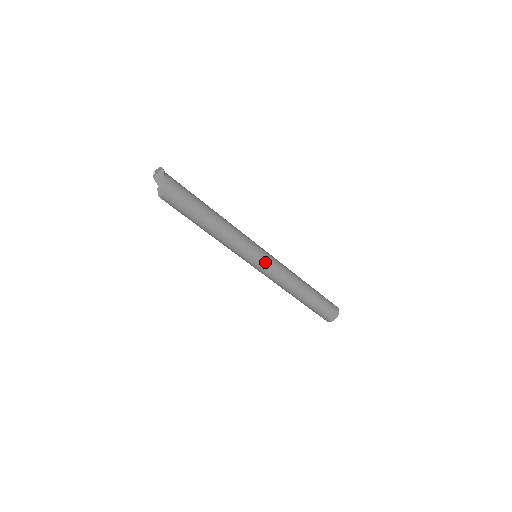
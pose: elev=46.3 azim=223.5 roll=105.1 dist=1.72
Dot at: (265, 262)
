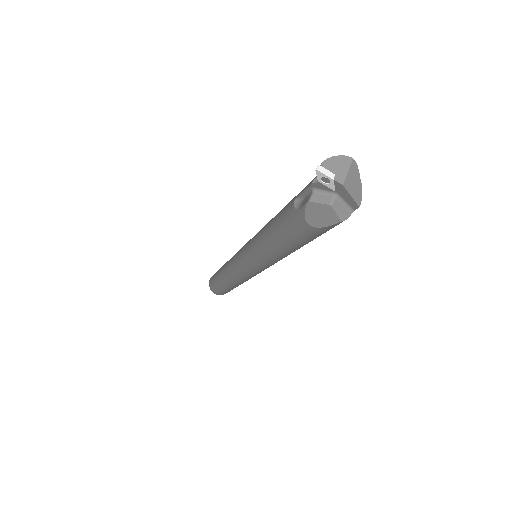
Dot at: occluded
